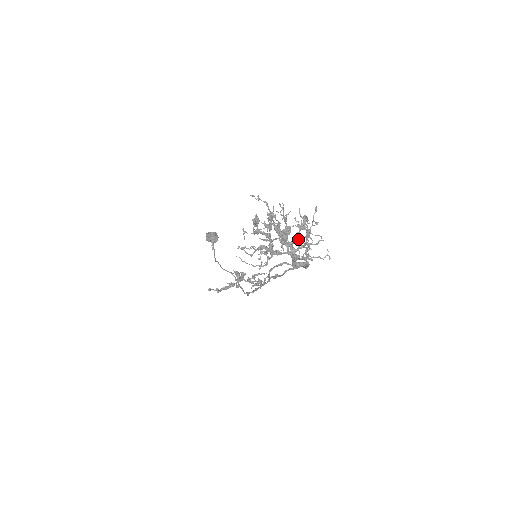
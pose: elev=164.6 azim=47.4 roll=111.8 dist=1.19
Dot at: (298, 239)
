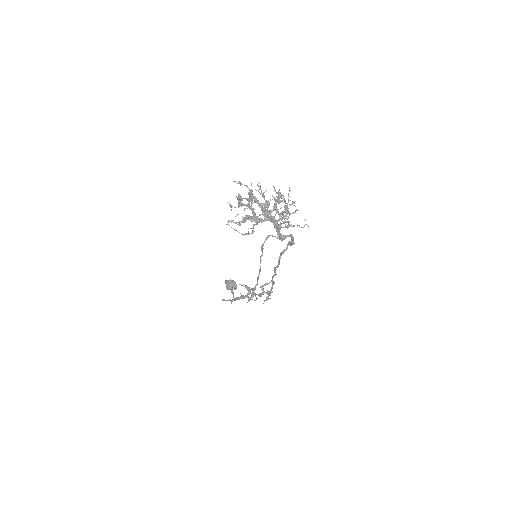
Dot at: (276, 208)
